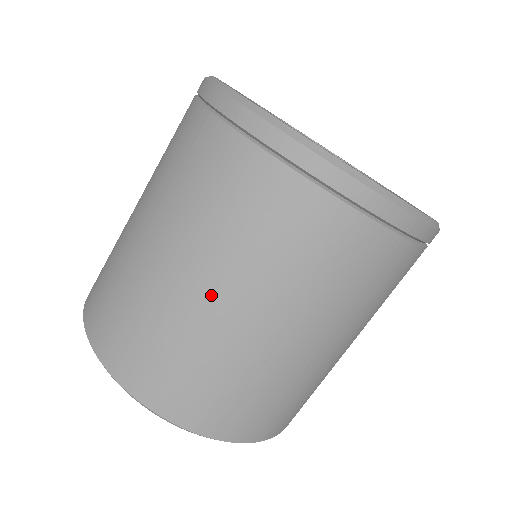
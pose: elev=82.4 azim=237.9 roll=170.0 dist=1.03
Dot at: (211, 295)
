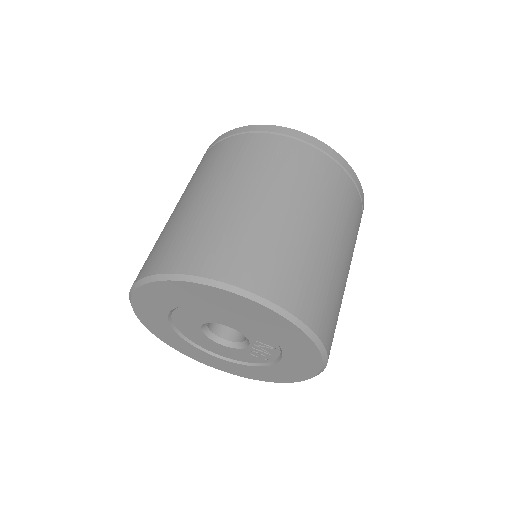
Dot at: (259, 199)
